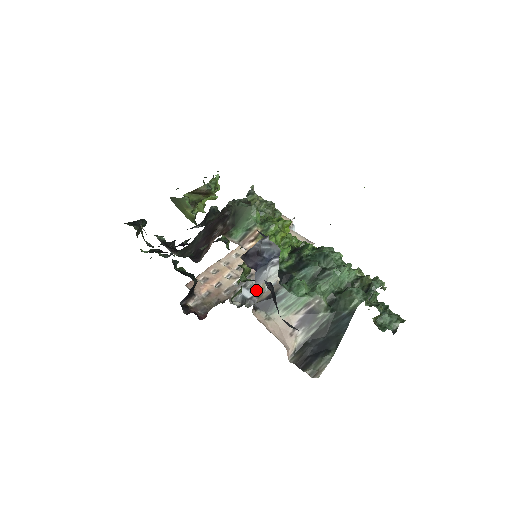
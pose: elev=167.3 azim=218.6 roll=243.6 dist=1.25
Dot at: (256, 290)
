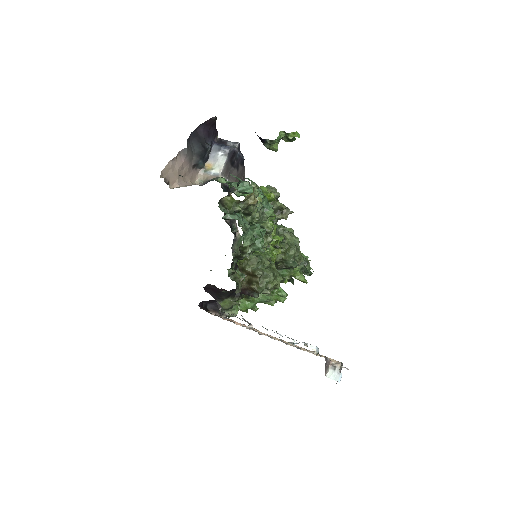
Dot at: (208, 164)
